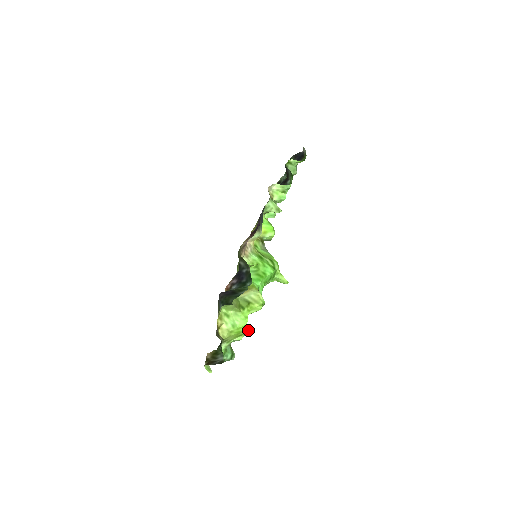
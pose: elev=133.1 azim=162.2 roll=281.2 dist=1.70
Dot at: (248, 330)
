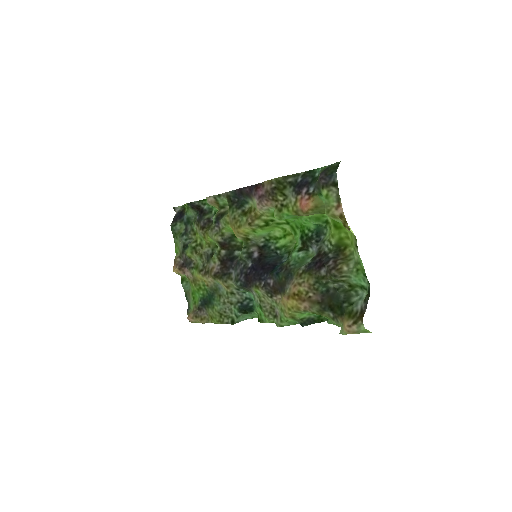
Dot at: occluded
